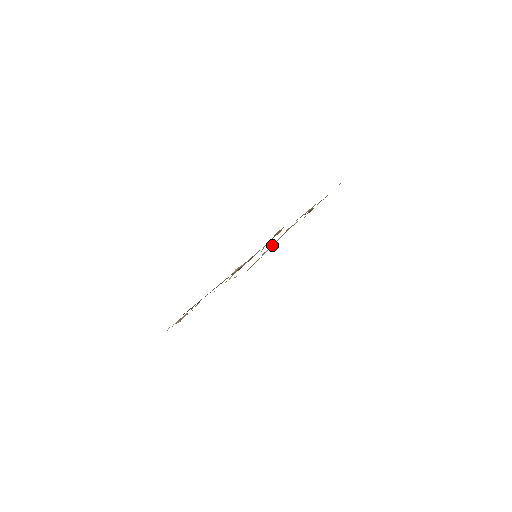
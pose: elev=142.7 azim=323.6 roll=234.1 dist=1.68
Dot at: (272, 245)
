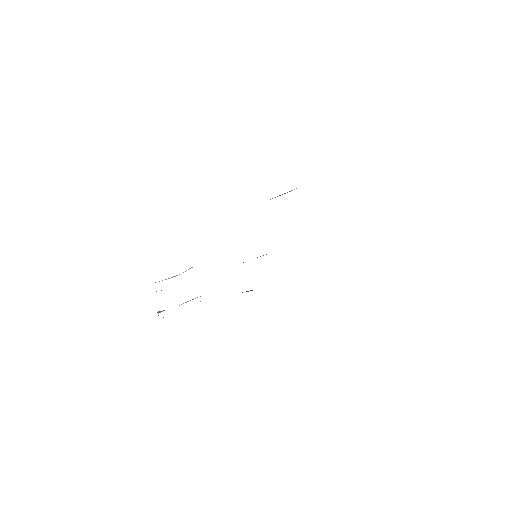
Dot at: occluded
